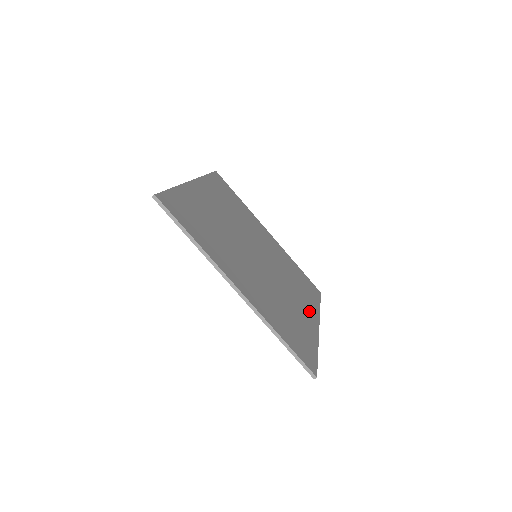
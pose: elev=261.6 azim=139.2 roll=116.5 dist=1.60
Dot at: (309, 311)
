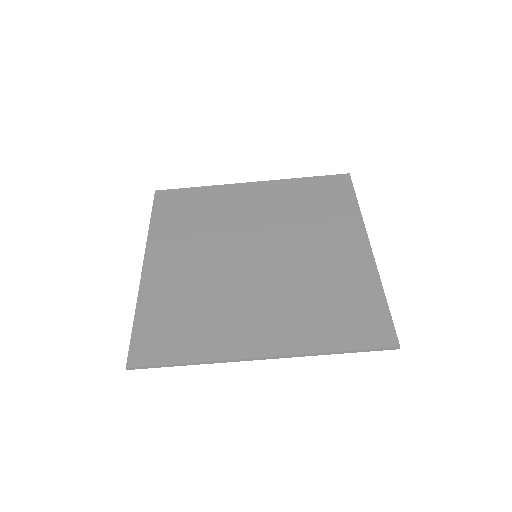
Dot at: (349, 240)
